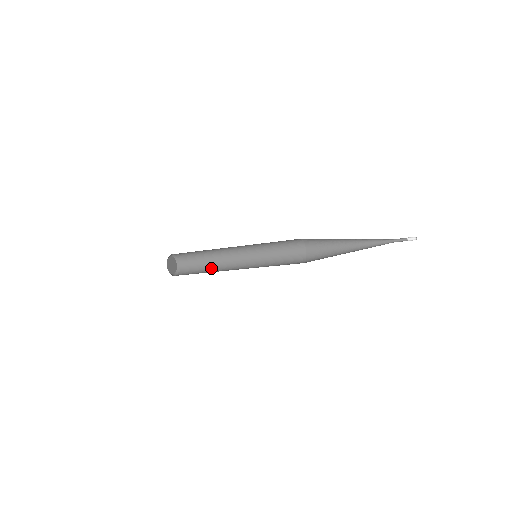
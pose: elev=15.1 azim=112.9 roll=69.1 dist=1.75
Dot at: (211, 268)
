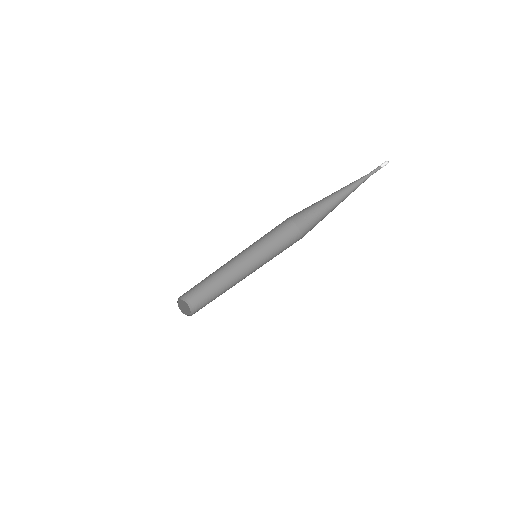
Dot at: occluded
